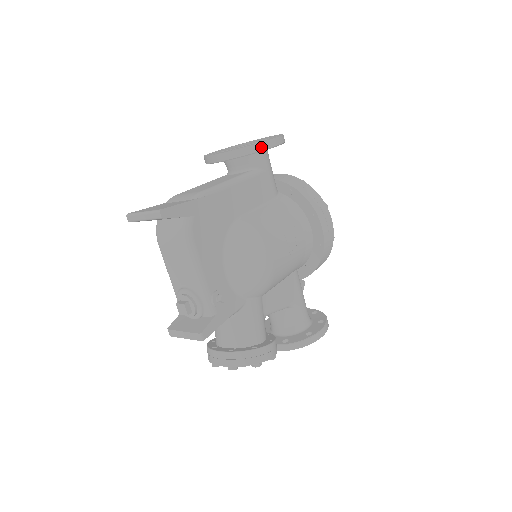
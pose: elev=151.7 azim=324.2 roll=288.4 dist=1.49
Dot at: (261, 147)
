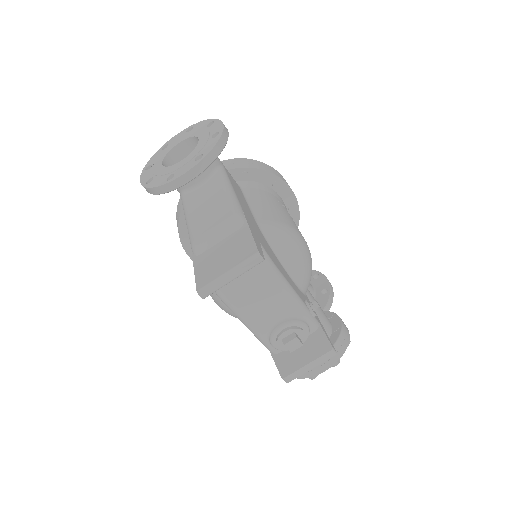
Dot at: (224, 139)
